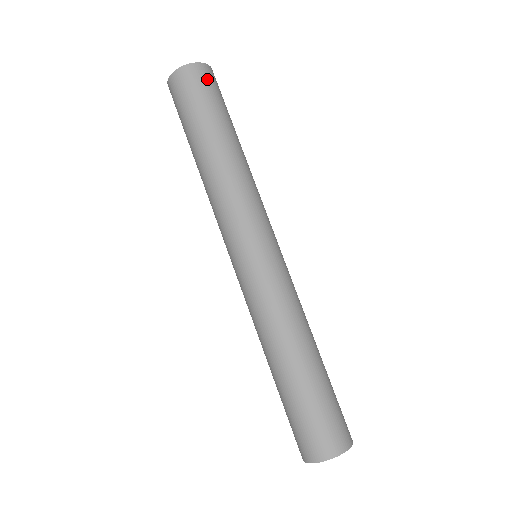
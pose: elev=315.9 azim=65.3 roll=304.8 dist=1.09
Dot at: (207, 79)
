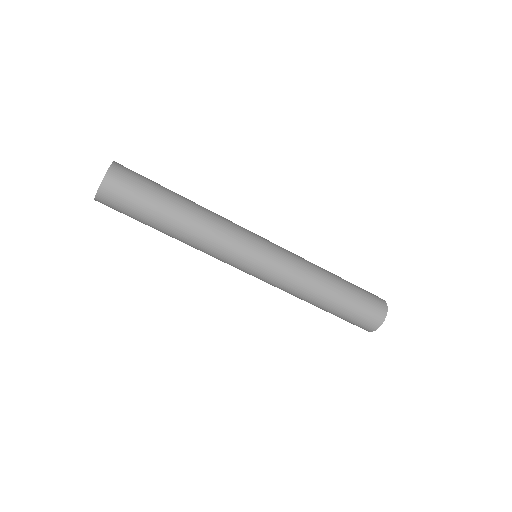
Dot at: (122, 182)
